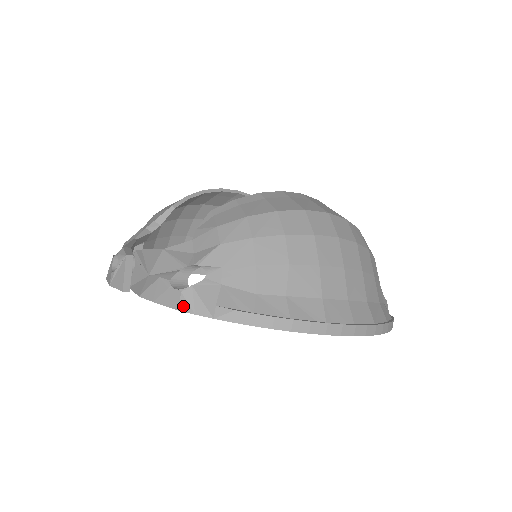
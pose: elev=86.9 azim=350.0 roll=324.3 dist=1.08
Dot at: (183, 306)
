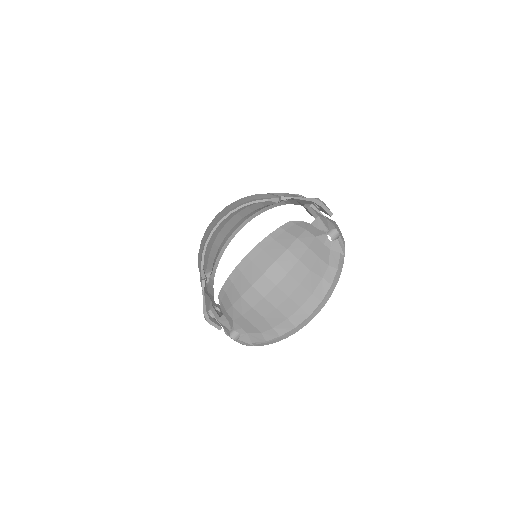
Dot at: (242, 344)
